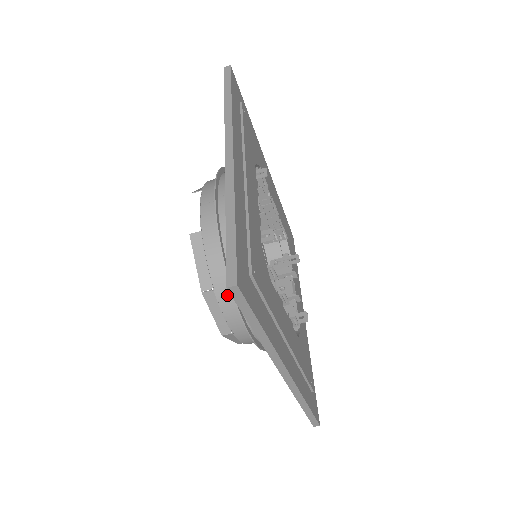
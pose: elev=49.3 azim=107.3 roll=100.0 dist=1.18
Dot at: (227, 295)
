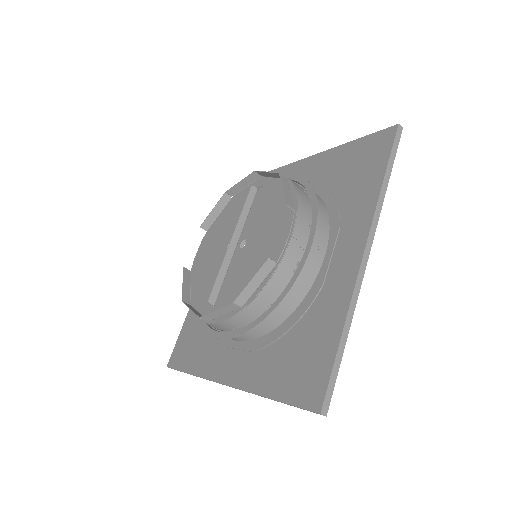
Dot at: (246, 317)
